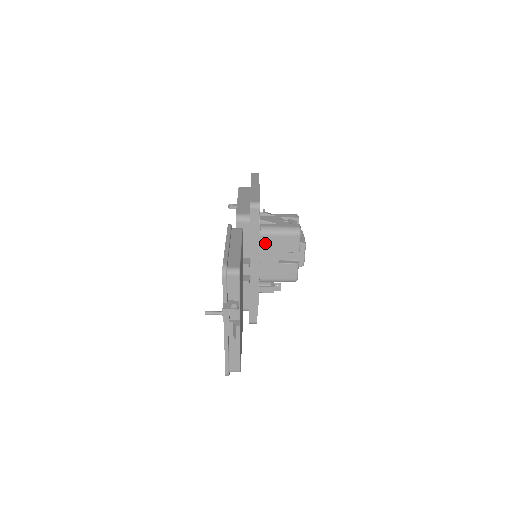
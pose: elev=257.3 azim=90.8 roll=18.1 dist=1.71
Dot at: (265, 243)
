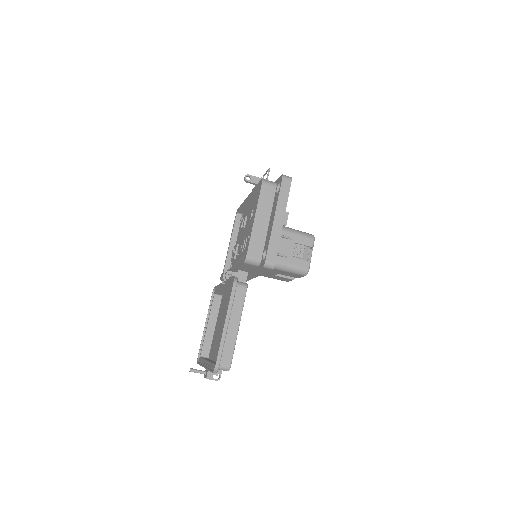
Dot at: occluded
